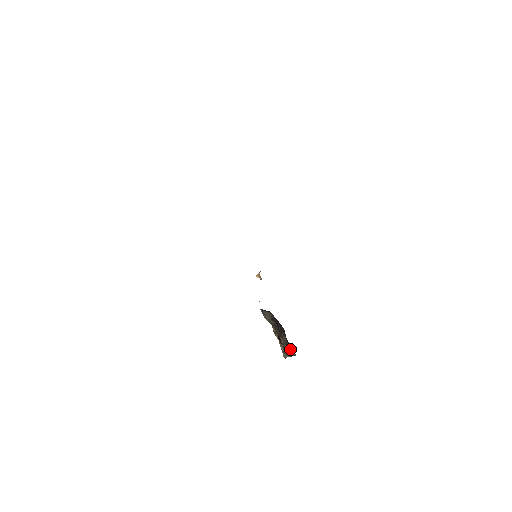
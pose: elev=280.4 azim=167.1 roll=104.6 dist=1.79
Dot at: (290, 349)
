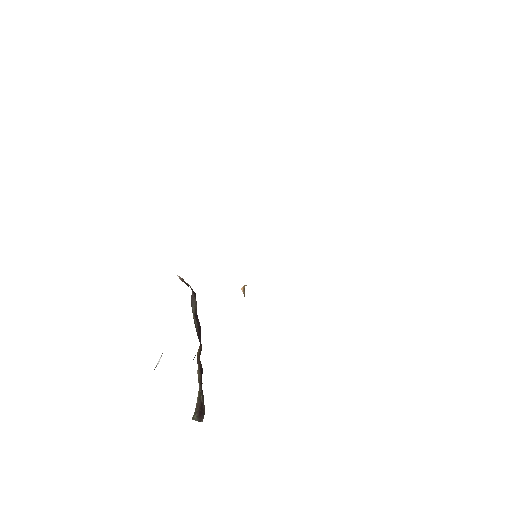
Dot at: (203, 405)
